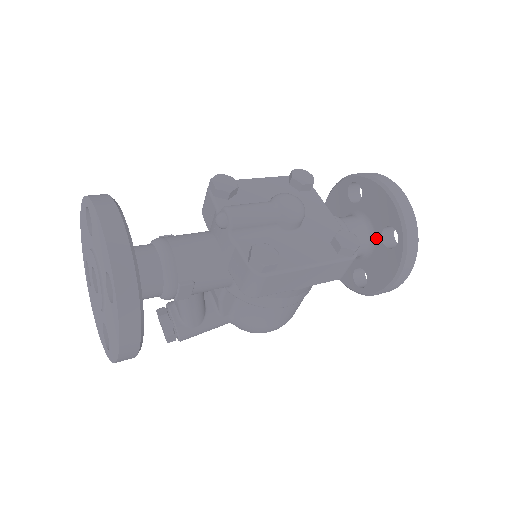
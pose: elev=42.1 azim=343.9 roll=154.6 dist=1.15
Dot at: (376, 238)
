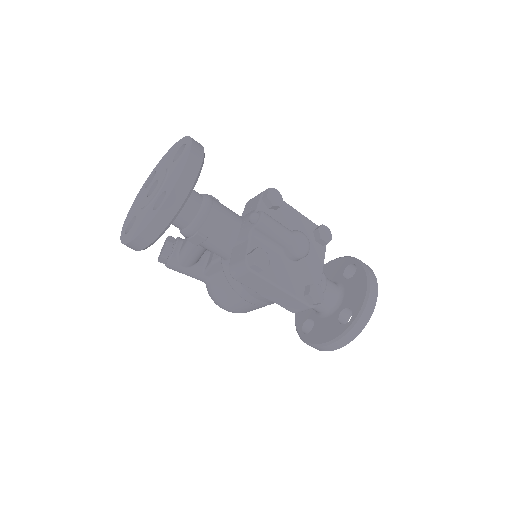
Dot at: (338, 310)
